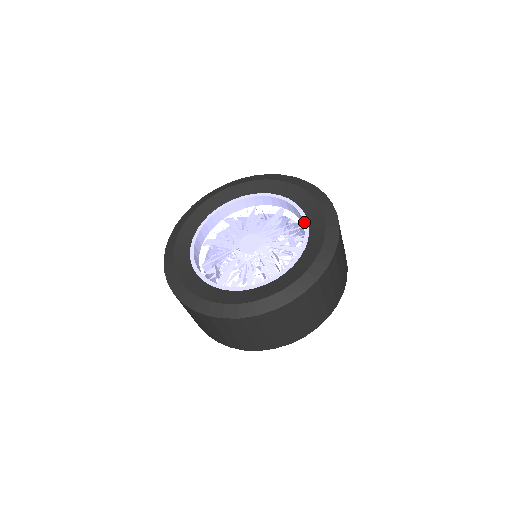
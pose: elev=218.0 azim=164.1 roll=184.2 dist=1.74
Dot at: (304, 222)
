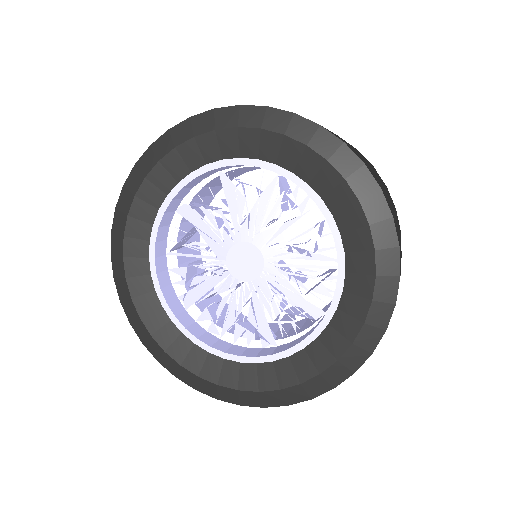
Dot at: (336, 287)
